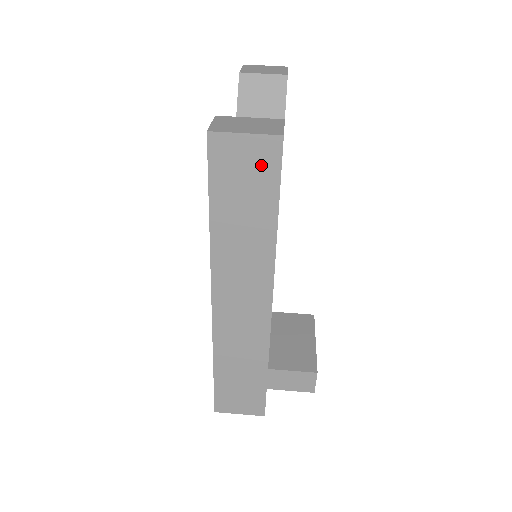
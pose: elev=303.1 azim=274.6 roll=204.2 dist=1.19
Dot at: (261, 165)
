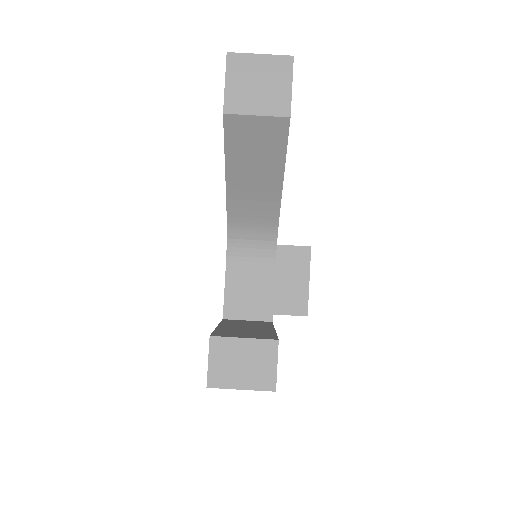
Dot at: occluded
